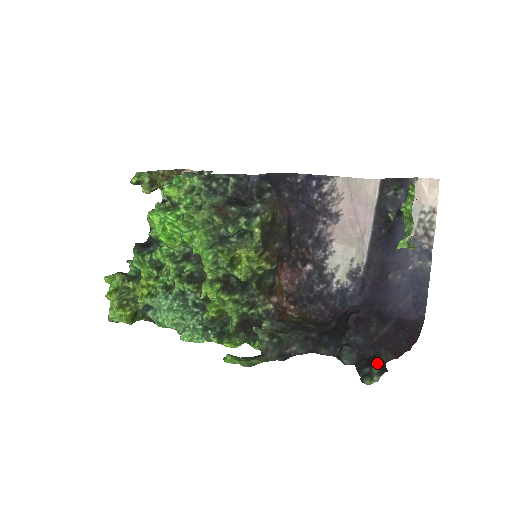
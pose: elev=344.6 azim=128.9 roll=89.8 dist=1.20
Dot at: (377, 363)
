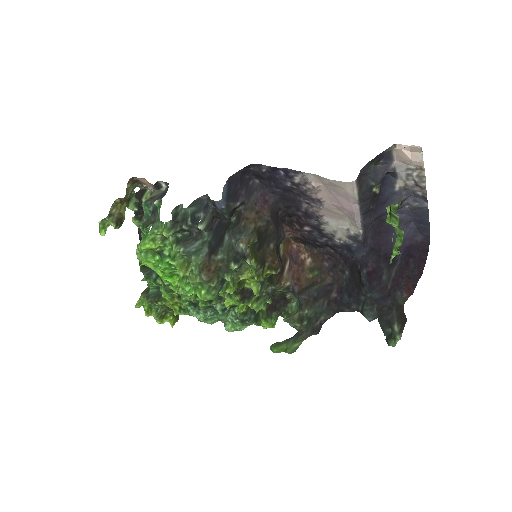
Dot at: (396, 319)
